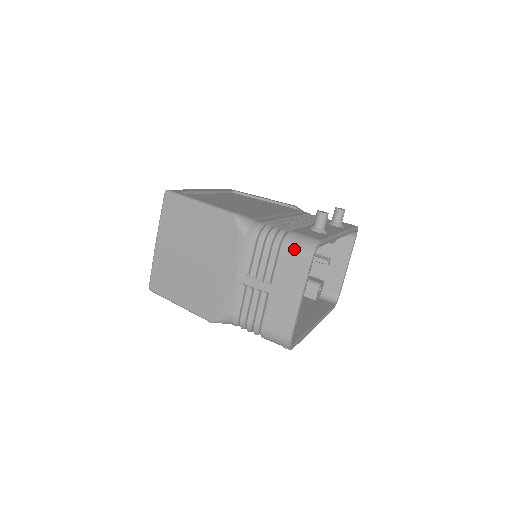
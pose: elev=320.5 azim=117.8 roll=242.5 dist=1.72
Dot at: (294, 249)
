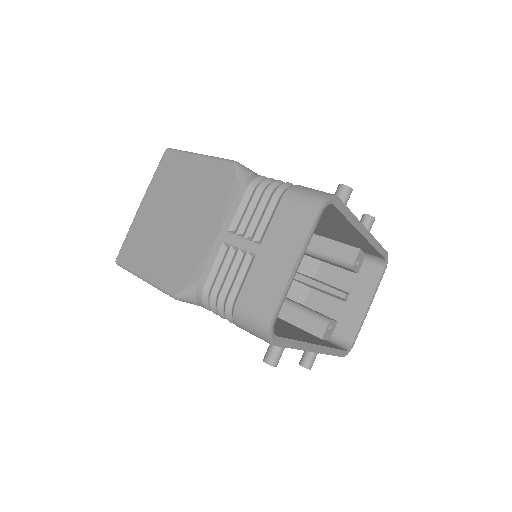
Dot at: (299, 197)
